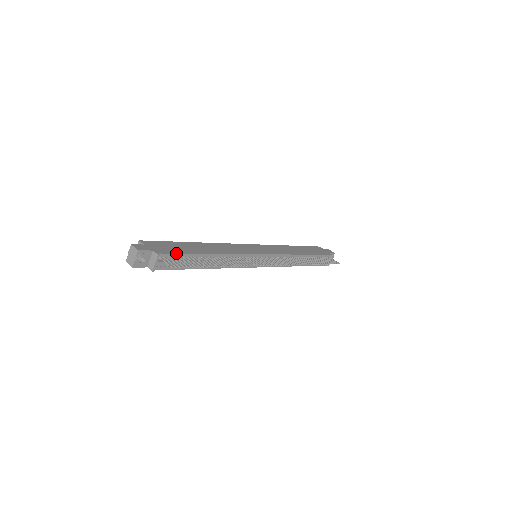
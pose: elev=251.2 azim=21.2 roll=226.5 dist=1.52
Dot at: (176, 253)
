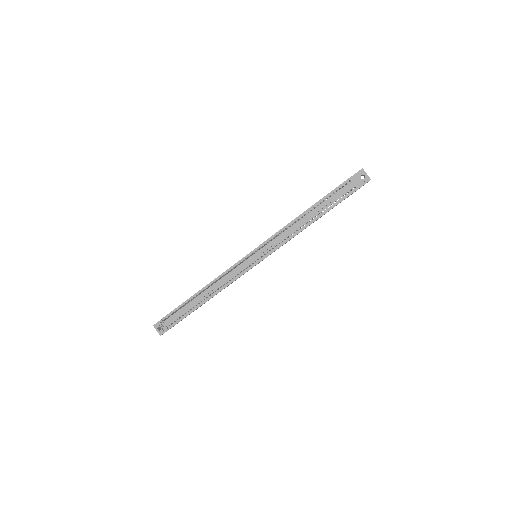
Dot at: (173, 310)
